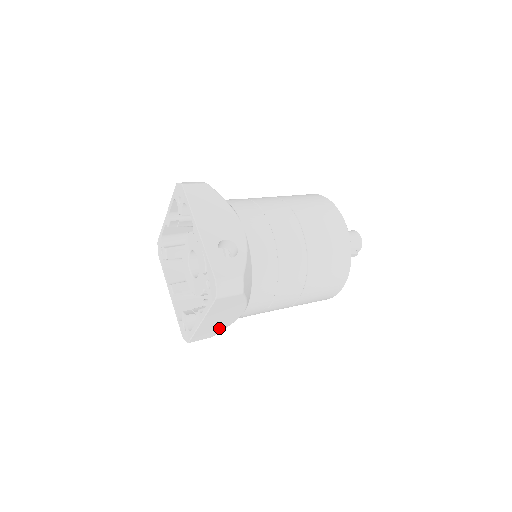
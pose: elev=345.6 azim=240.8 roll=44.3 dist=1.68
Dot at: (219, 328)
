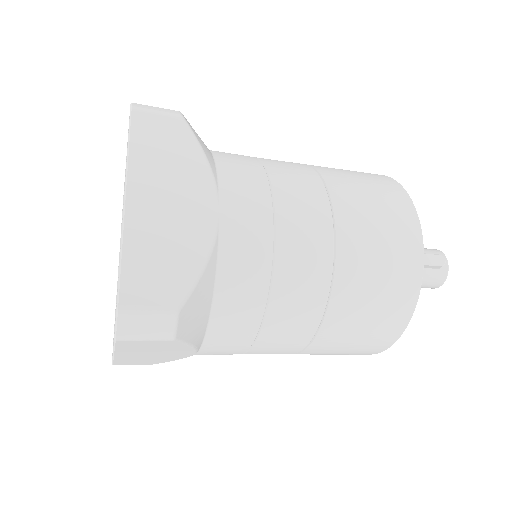
Dot at: (183, 260)
